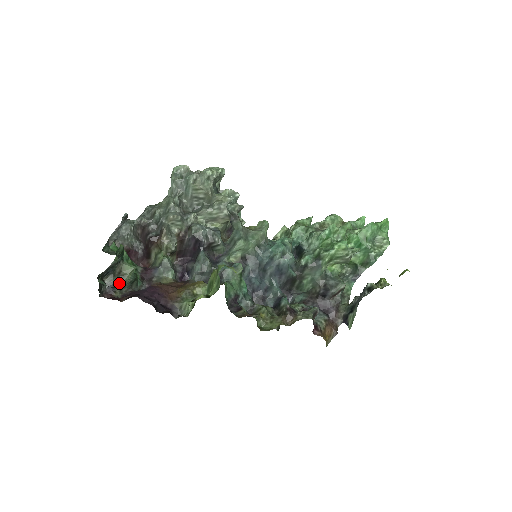
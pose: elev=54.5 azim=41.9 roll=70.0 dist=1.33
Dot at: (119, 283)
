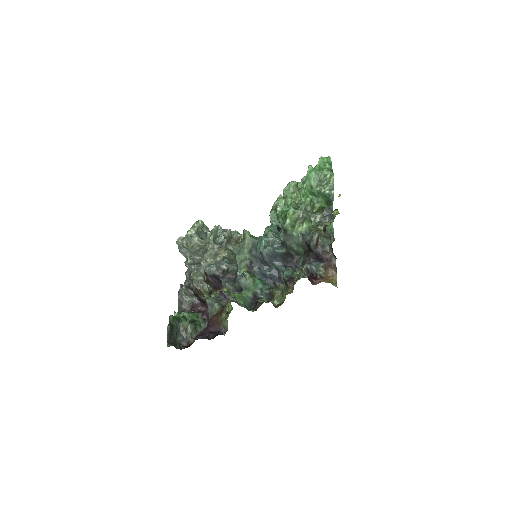
Dot at: (187, 335)
